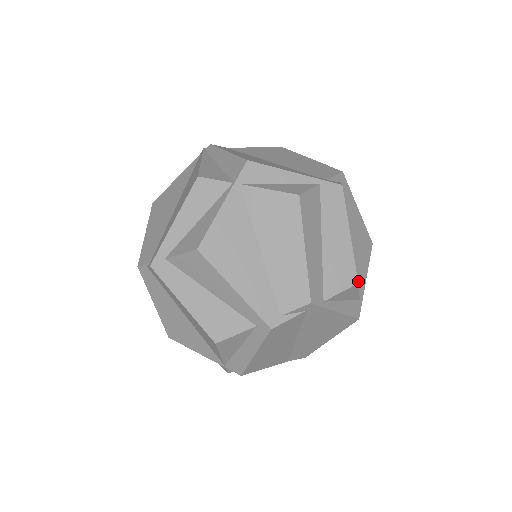
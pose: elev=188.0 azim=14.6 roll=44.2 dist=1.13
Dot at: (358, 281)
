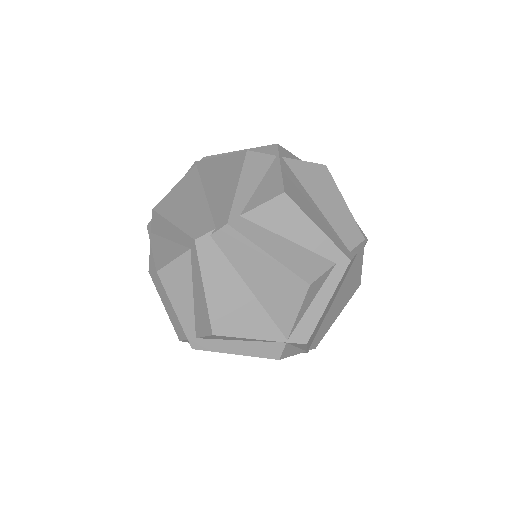
Dot at: occluded
